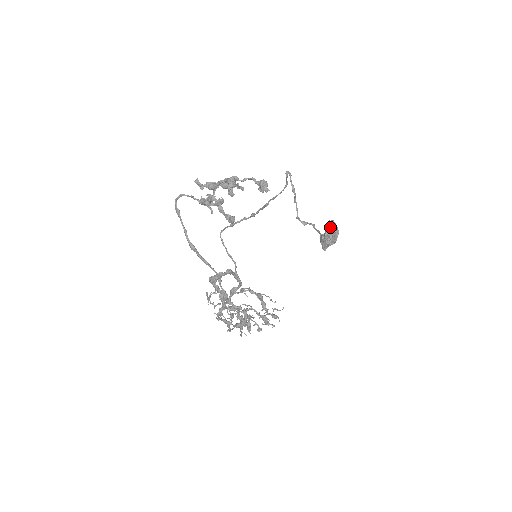
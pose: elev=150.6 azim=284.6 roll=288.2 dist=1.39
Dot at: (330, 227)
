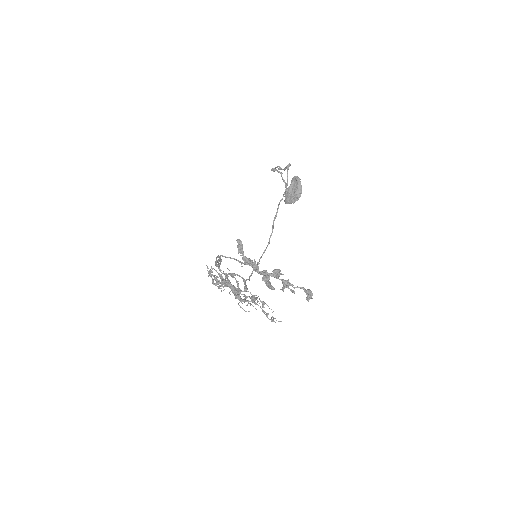
Dot at: (298, 193)
